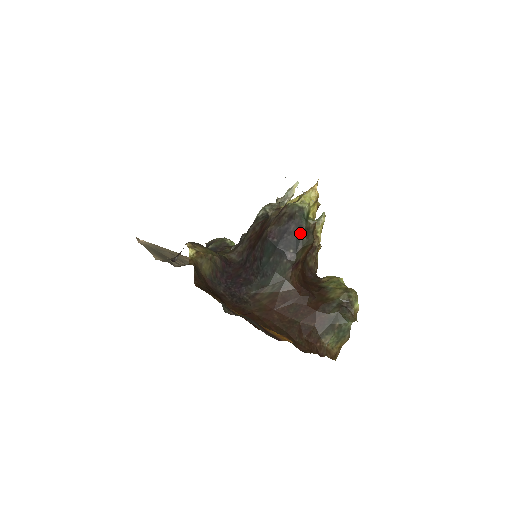
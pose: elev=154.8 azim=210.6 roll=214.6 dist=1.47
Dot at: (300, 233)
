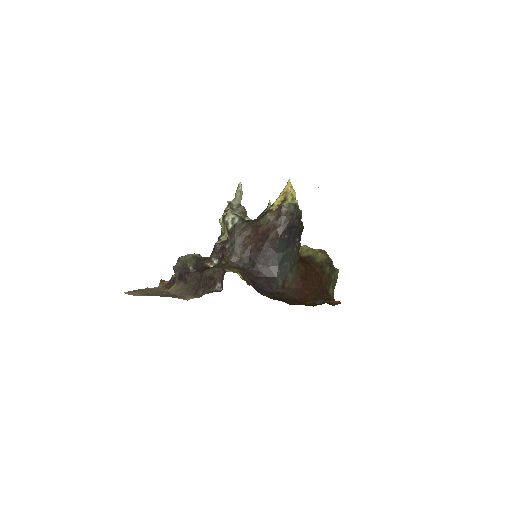
Dot at: (299, 224)
